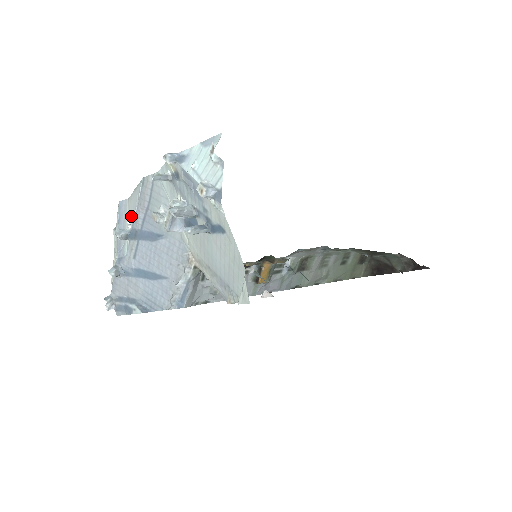
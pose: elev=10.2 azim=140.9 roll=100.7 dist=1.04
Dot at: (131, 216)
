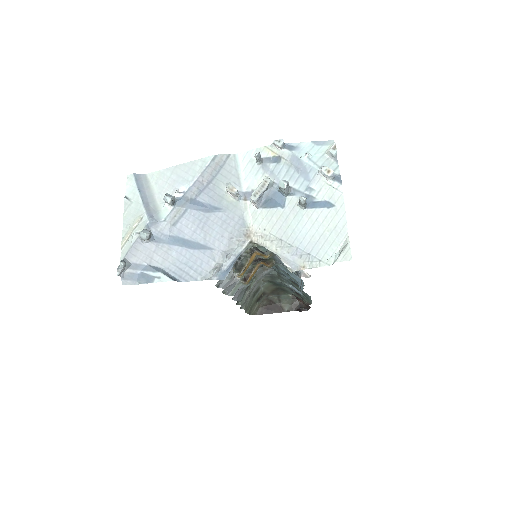
Dot at: (179, 186)
